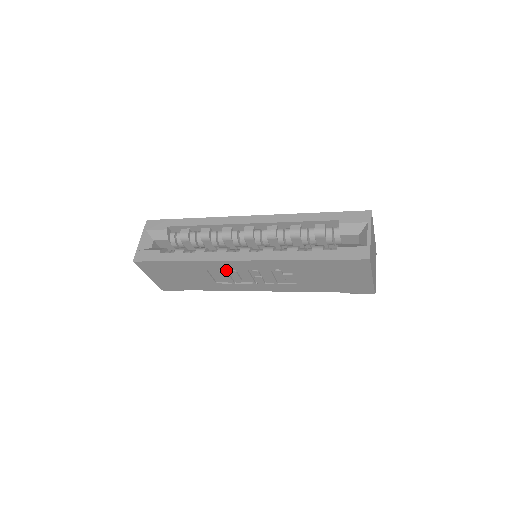
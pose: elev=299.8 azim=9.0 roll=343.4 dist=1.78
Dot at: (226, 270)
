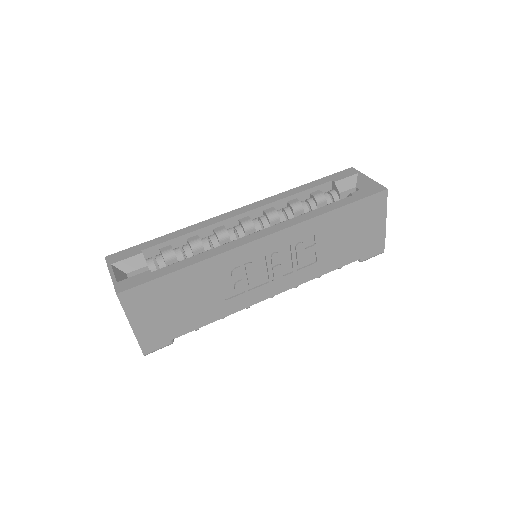
Dot at: (242, 266)
